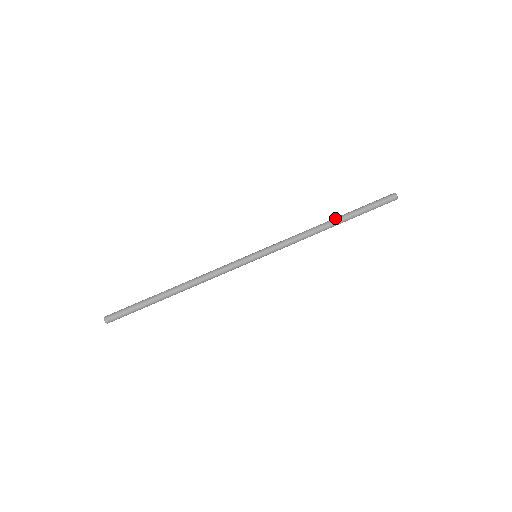
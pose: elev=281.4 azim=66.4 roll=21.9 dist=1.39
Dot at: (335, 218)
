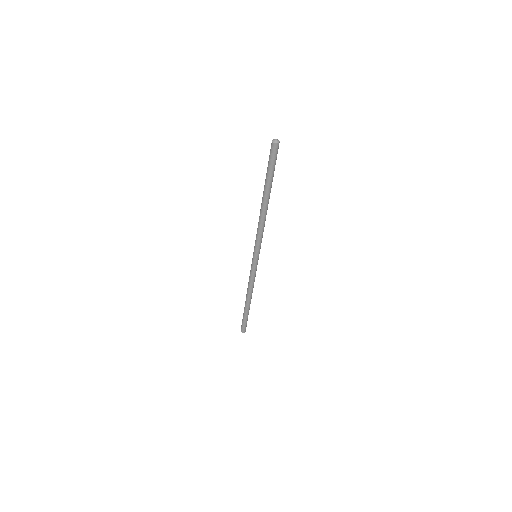
Dot at: (265, 200)
